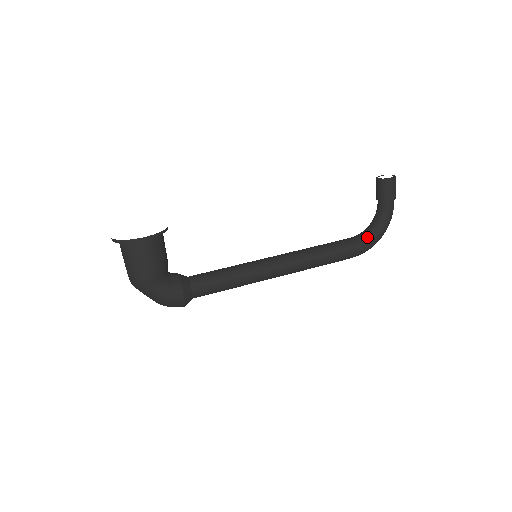
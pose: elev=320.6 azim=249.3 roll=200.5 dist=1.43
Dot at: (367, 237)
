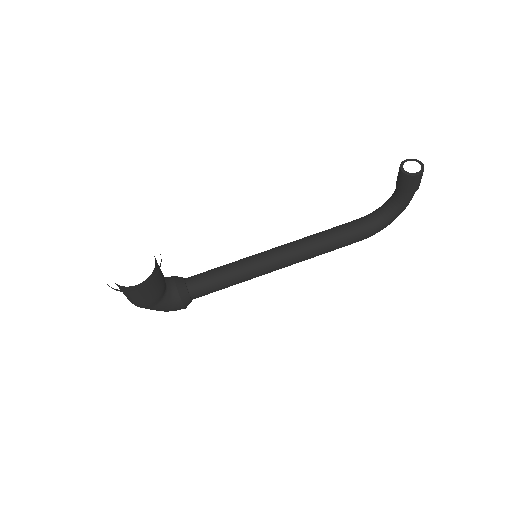
Dot at: (377, 224)
